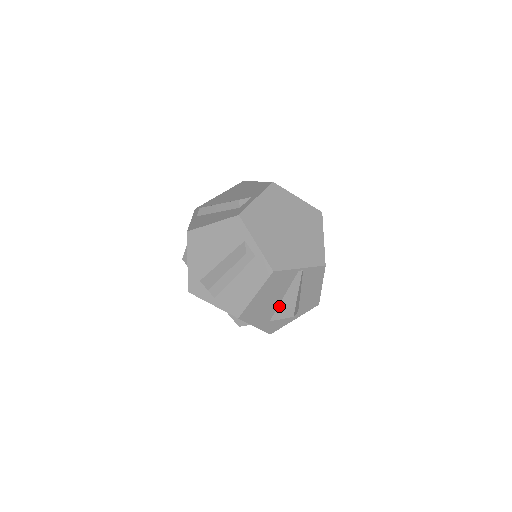
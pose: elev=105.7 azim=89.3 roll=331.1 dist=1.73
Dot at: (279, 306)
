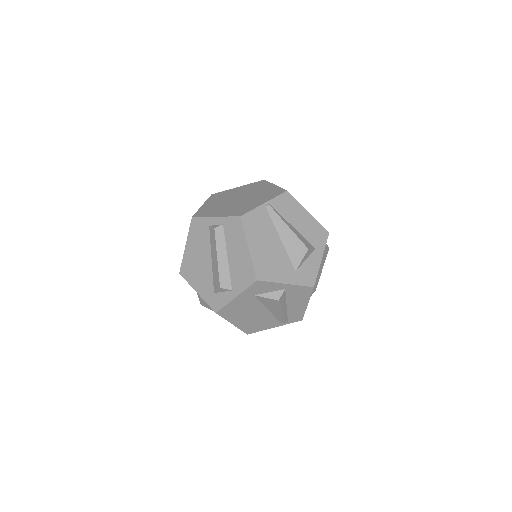
Dot at: (286, 250)
